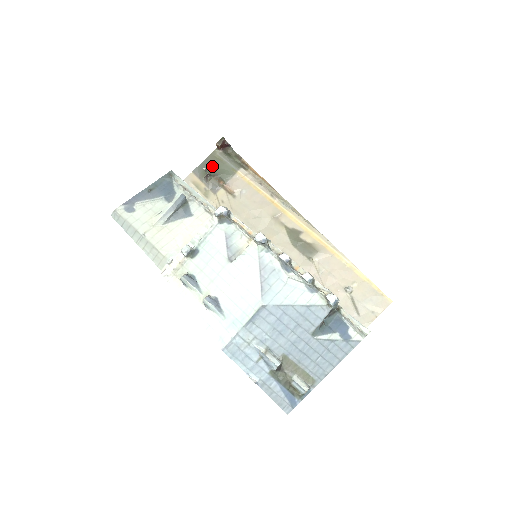
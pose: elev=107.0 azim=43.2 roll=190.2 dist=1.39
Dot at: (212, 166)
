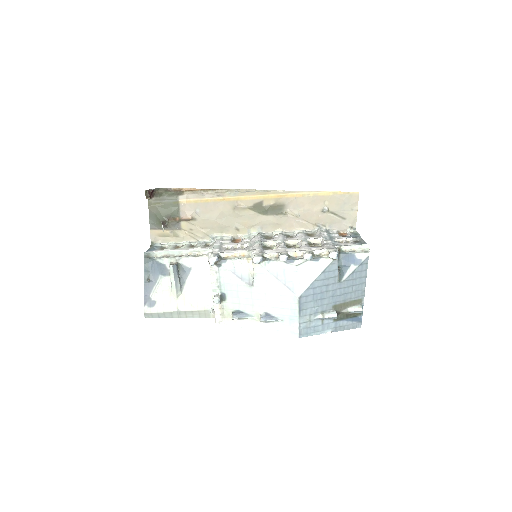
Dot at: (159, 214)
